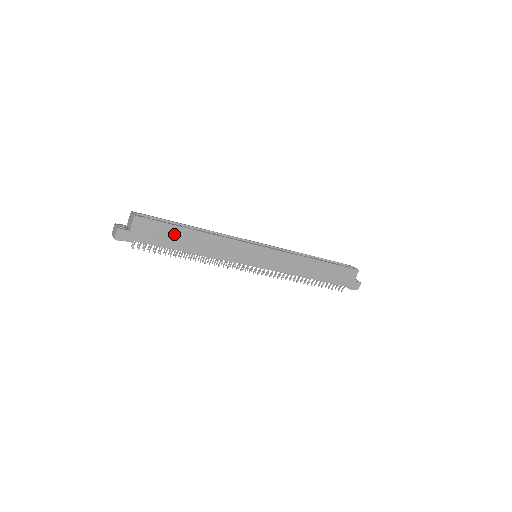
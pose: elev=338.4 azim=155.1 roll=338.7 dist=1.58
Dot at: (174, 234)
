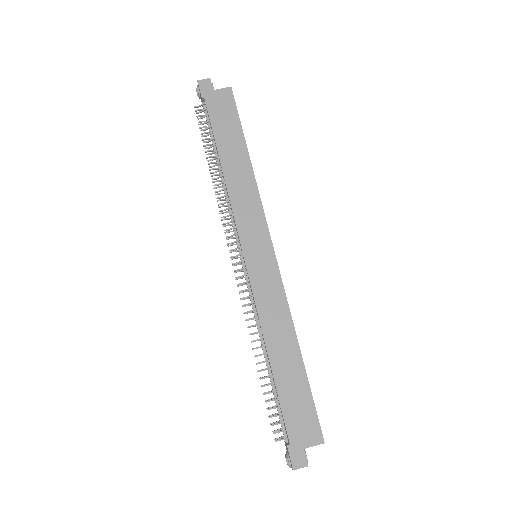
Dot at: (233, 134)
